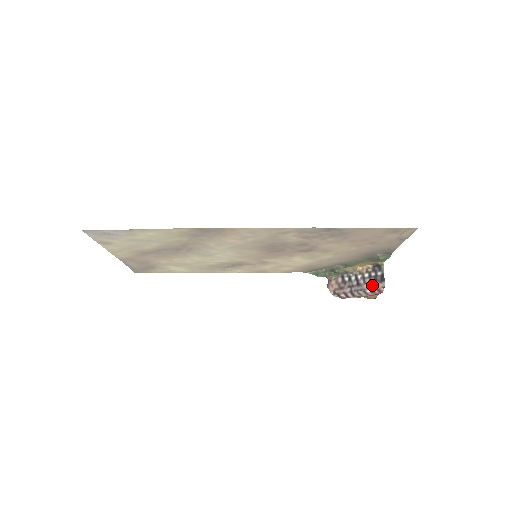
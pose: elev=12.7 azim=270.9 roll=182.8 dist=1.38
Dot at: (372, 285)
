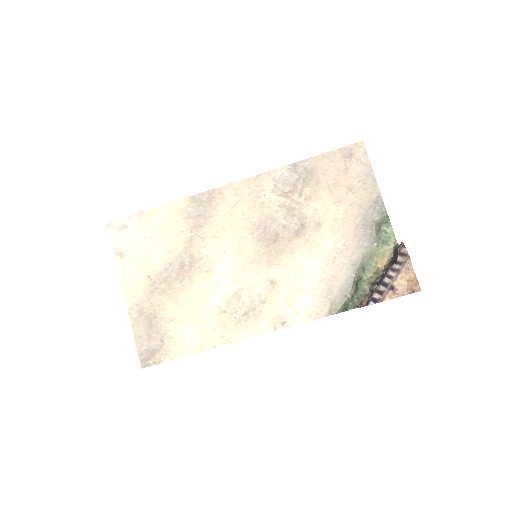
Dot at: (395, 259)
